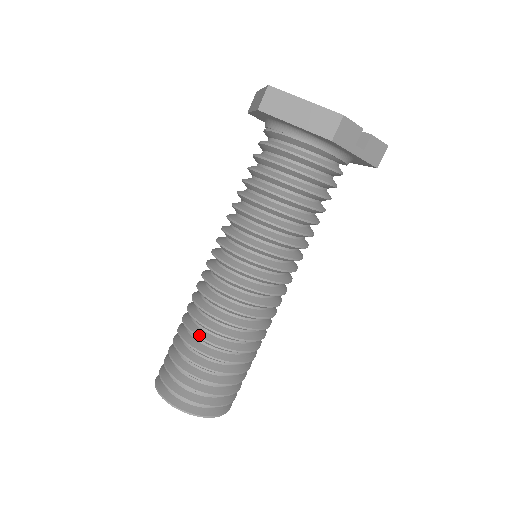
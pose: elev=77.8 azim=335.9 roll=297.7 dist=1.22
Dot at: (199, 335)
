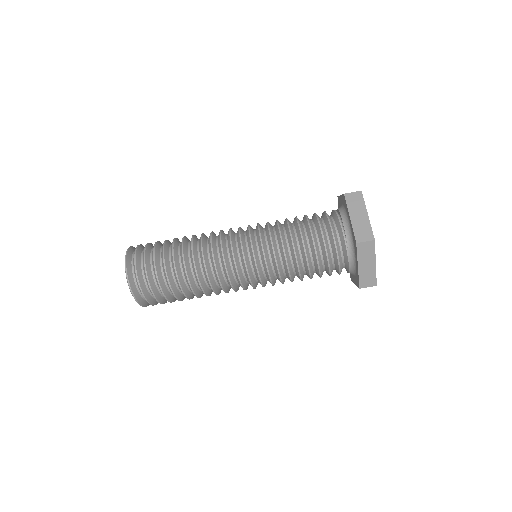
Dot at: (190, 282)
